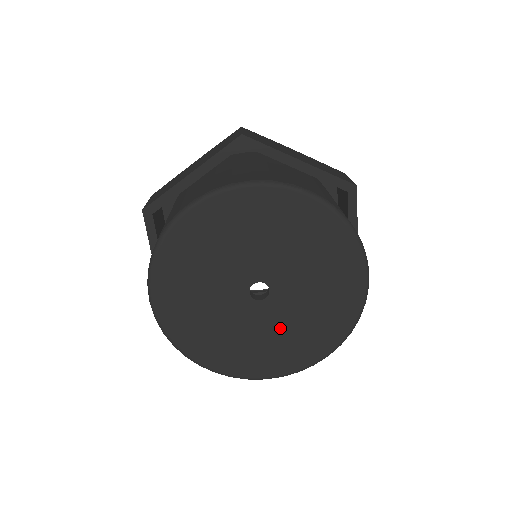
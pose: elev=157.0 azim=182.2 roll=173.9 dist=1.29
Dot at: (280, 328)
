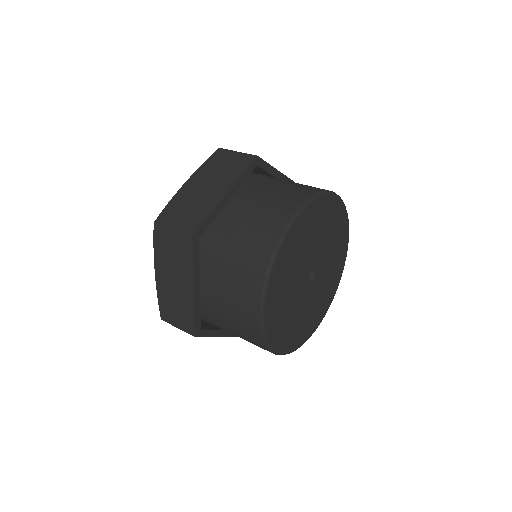
Dot at: (315, 300)
